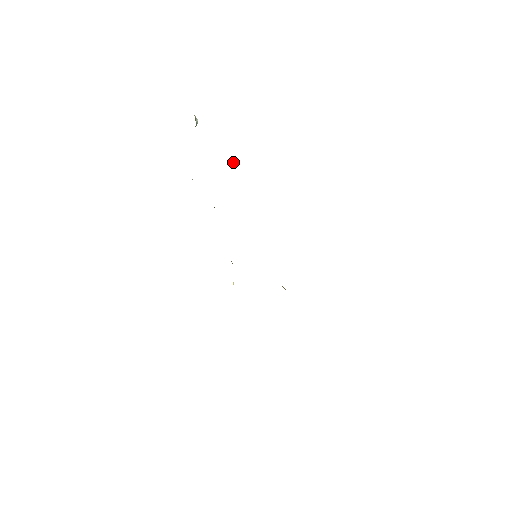
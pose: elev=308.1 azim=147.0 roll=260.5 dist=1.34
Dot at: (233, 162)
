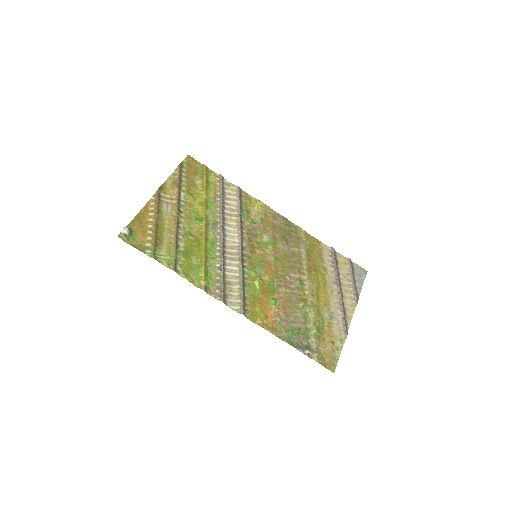
Dot at: (186, 274)
